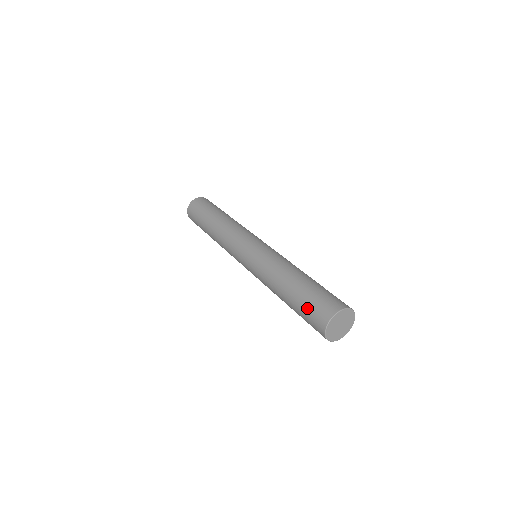
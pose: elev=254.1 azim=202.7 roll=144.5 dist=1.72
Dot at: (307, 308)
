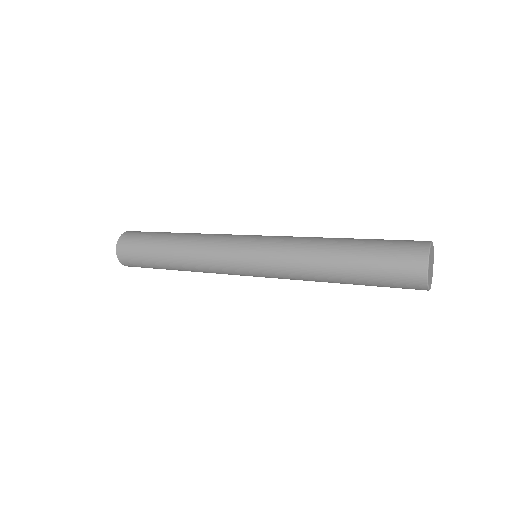
Dot at: (387, 250)
